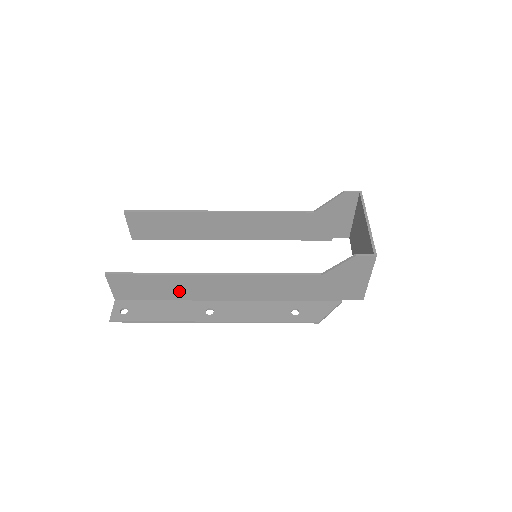
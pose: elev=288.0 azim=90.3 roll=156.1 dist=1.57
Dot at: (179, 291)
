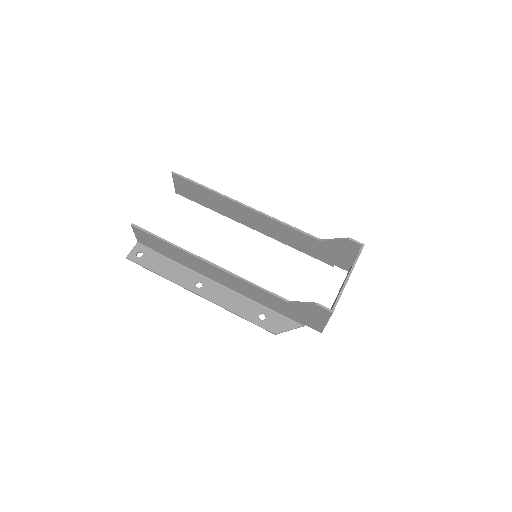
Dot at: (182, 259)
